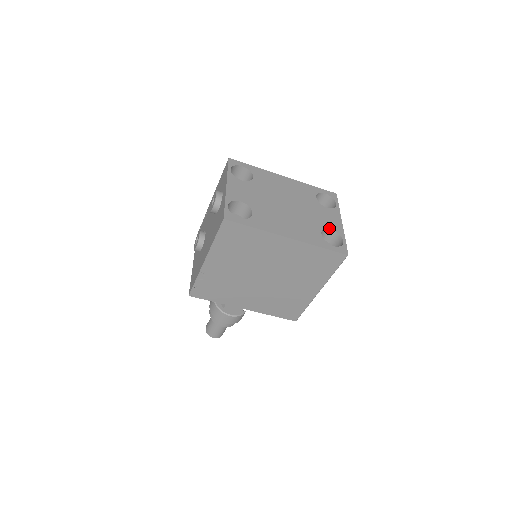
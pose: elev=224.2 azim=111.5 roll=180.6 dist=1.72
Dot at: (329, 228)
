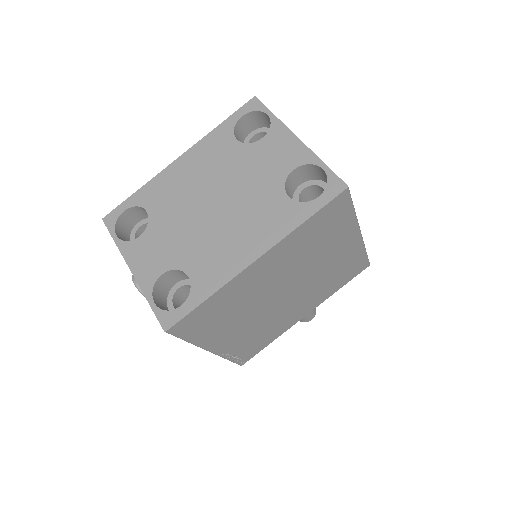
Dot at: (290, 172)
